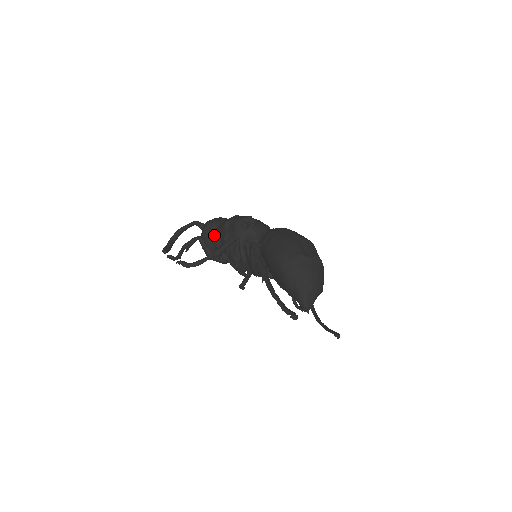
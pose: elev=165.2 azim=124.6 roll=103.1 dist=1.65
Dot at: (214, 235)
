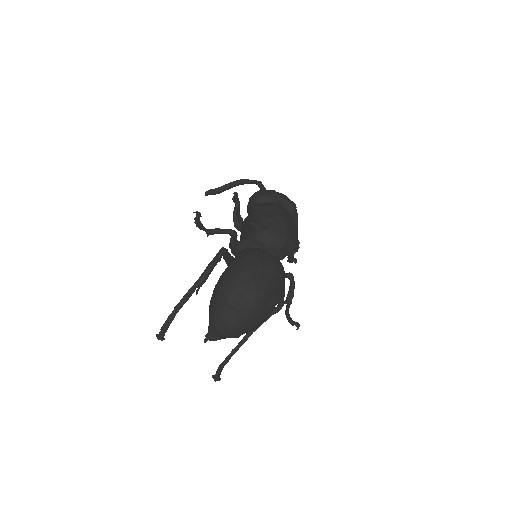
Dot at: (250, 208)
